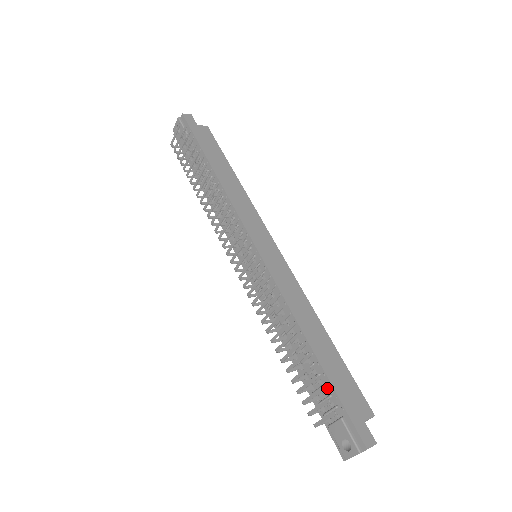
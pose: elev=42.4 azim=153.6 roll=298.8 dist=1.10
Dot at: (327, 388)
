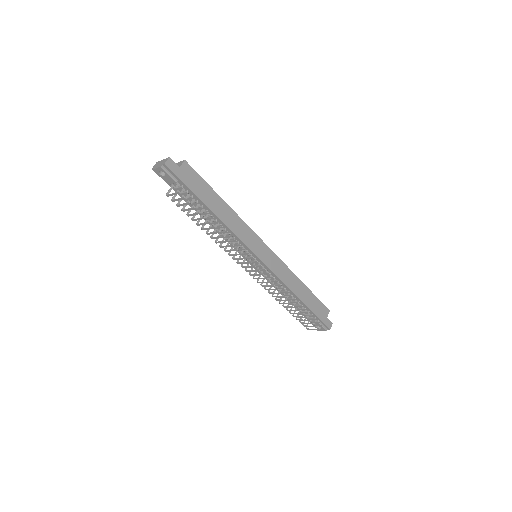
Dot at: occluded
